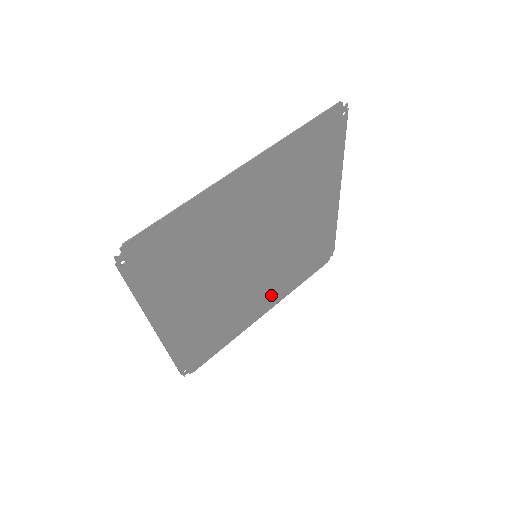
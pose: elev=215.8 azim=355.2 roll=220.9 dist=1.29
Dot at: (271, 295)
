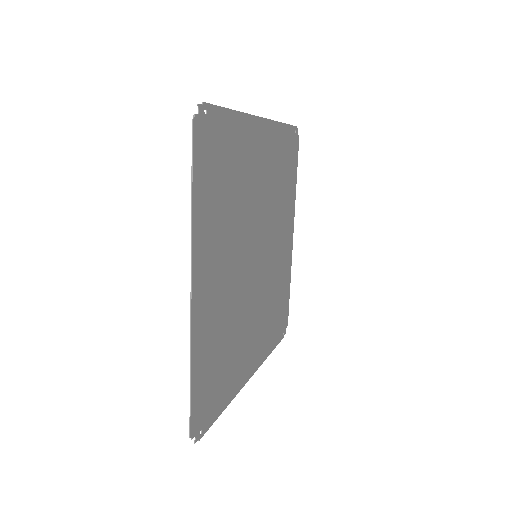
Dot at: (286, 228)
